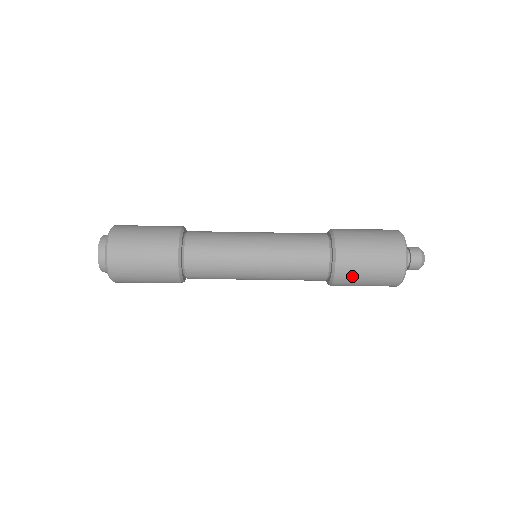
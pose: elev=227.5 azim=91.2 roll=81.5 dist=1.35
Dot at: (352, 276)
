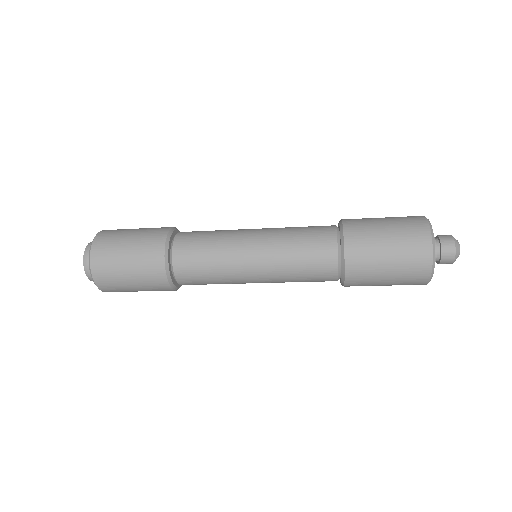
Dot at: (367, 267)
